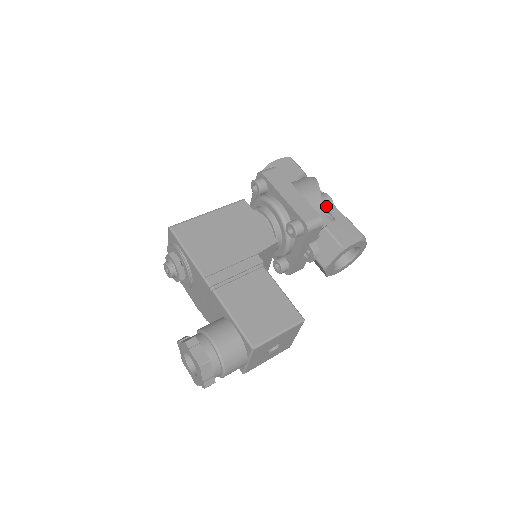
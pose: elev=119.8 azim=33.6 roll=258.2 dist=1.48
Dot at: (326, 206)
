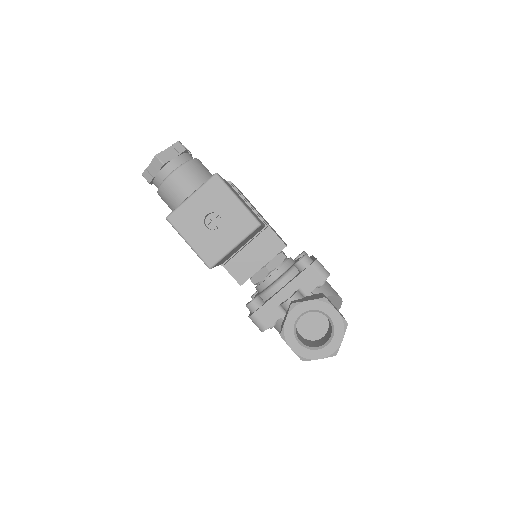
Dot at: occluded
